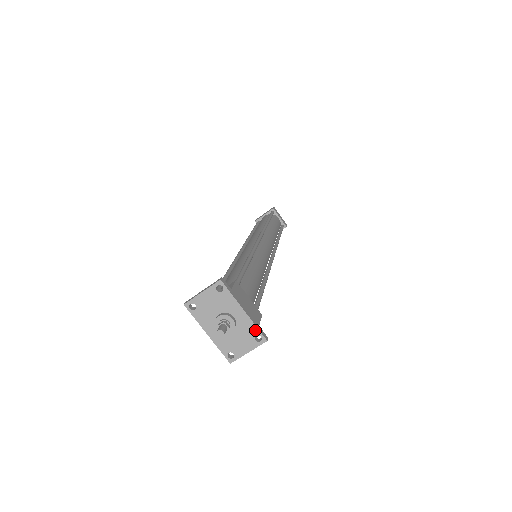
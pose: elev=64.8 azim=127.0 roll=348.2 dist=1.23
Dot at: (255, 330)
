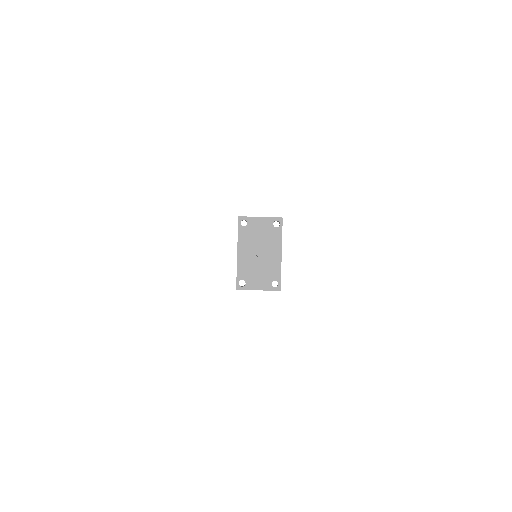
Dot at: (278, 275)
